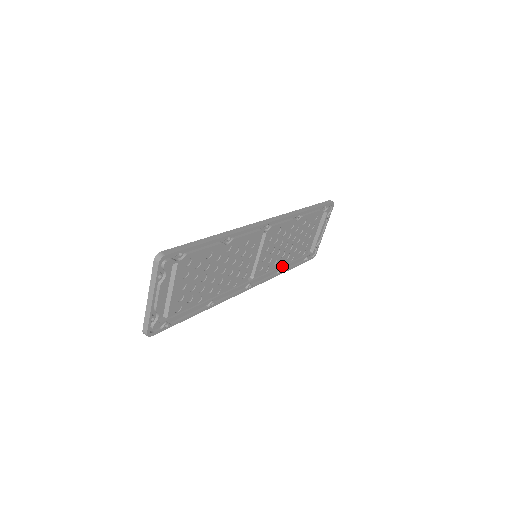
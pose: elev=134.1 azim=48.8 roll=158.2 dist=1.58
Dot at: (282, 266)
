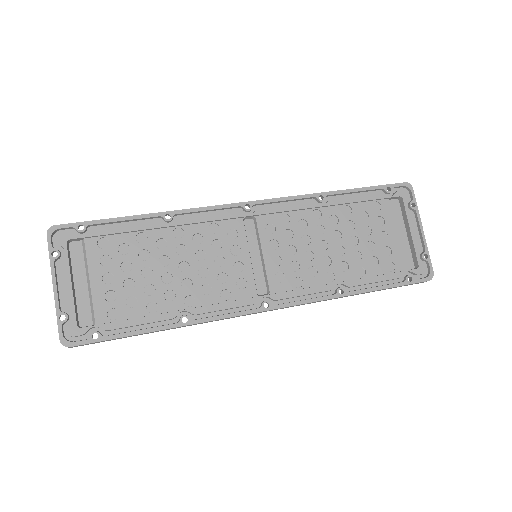
Dot at: (338, 282)
